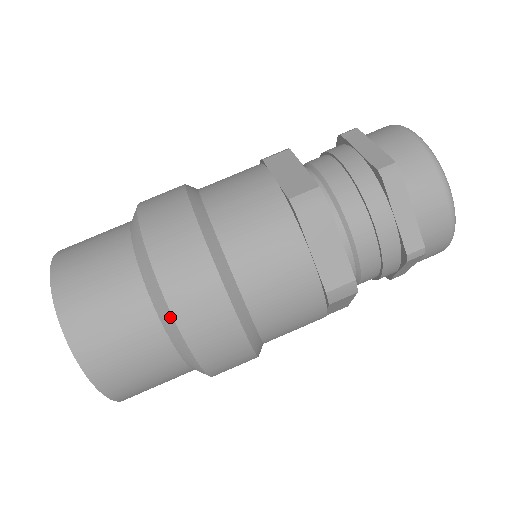
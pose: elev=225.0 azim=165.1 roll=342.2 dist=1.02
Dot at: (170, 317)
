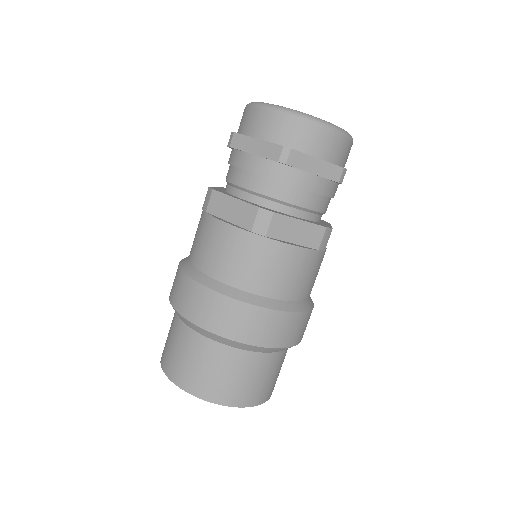
Dot at: (188, 322)
